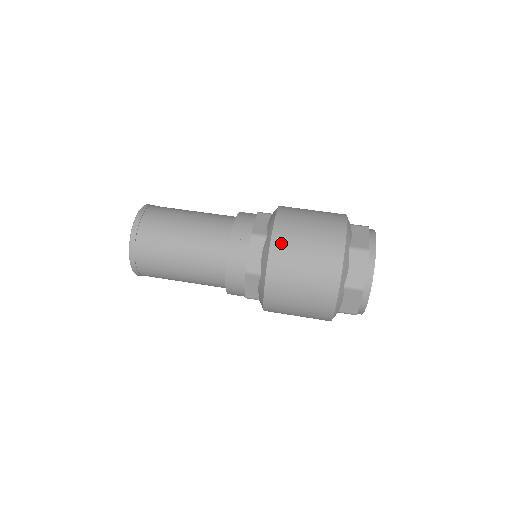
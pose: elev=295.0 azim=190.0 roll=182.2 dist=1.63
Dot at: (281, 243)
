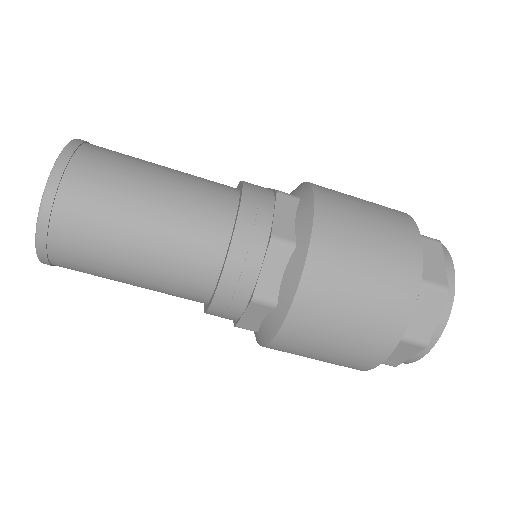
Dot at: (330, 201)
